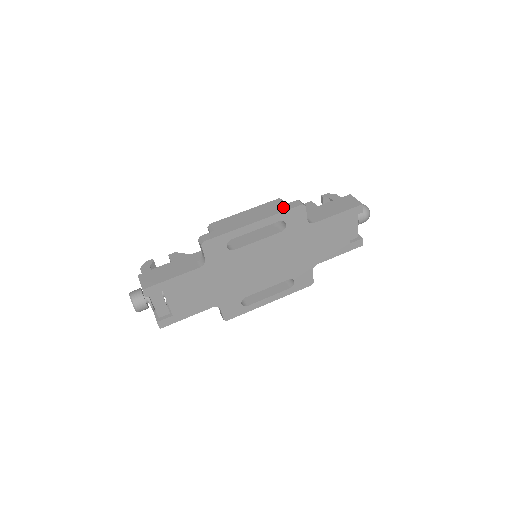
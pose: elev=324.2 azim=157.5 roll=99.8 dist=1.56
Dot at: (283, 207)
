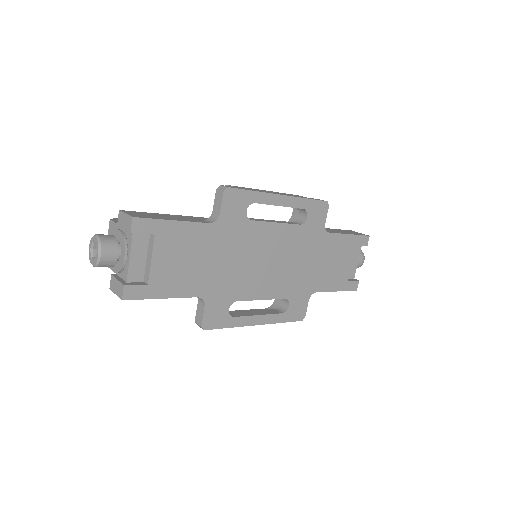
Dot at: occluded
